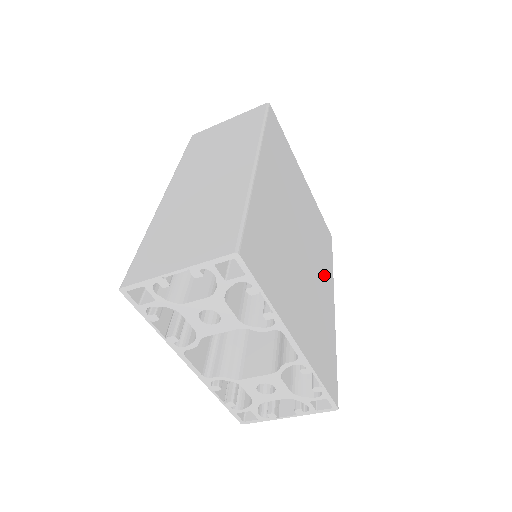
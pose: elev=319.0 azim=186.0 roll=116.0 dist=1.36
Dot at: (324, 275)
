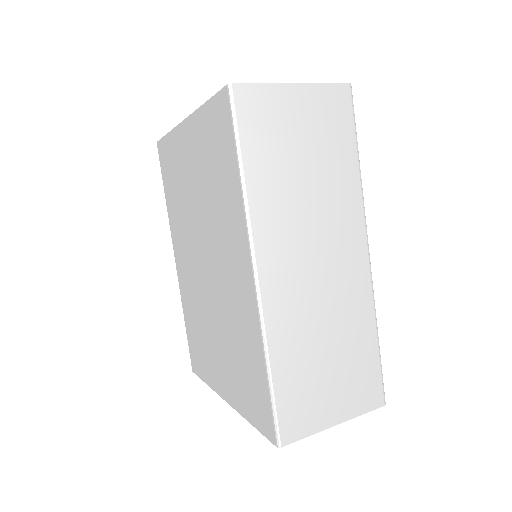
Dot at: occluded
